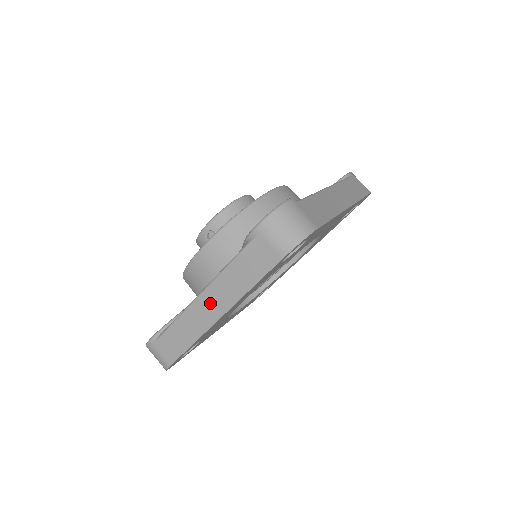
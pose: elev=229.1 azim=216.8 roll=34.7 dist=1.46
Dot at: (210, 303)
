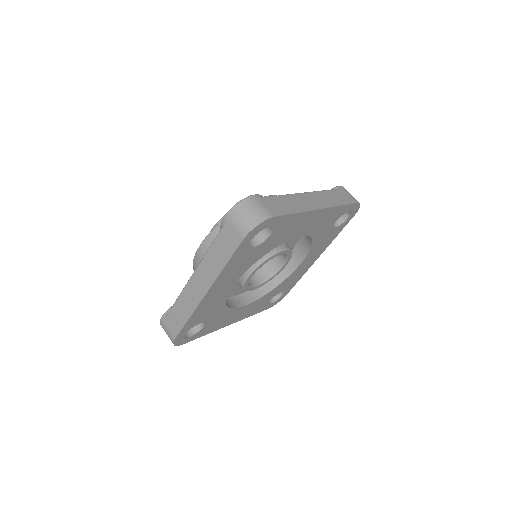
Dot at: (199, 282)
